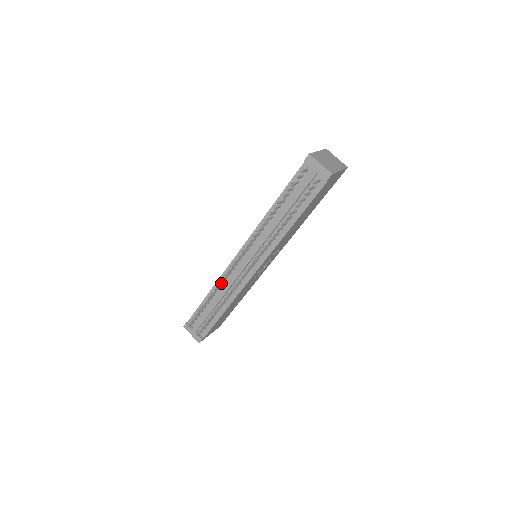
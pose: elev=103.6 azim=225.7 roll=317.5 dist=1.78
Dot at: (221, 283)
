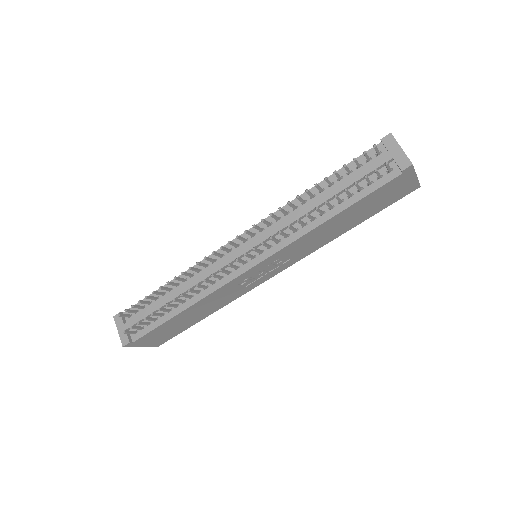
Dot at: (196, 269)
